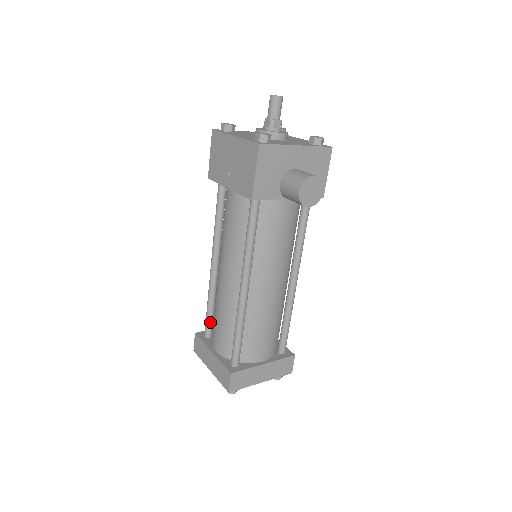
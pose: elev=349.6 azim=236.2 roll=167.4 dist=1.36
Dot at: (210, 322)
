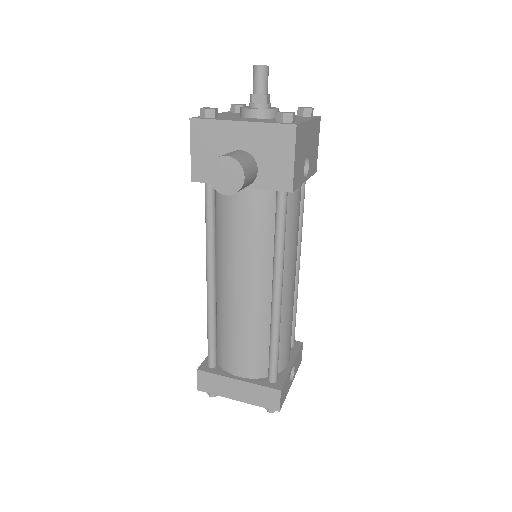
Dot at: occluded
